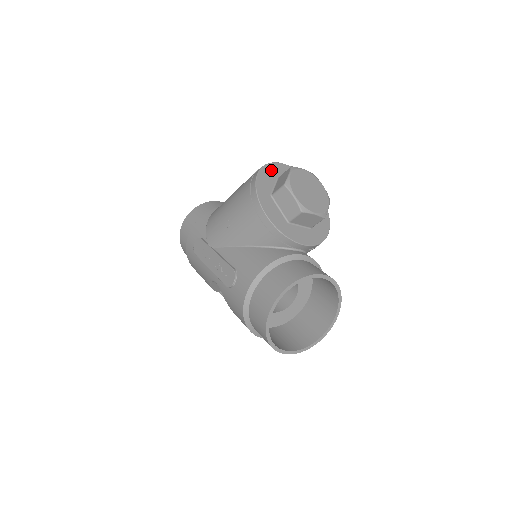
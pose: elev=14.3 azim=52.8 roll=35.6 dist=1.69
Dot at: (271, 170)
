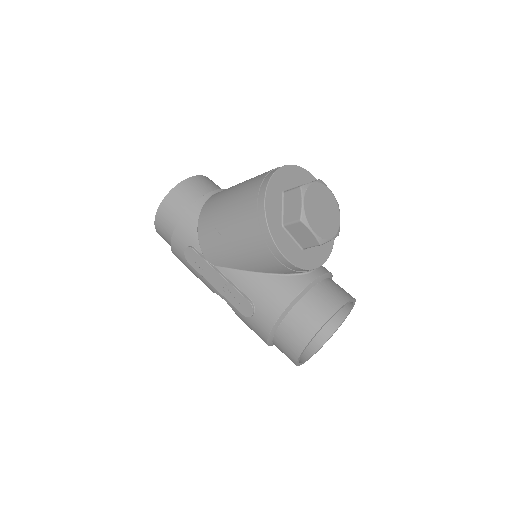
Dot at: (275, 187)
